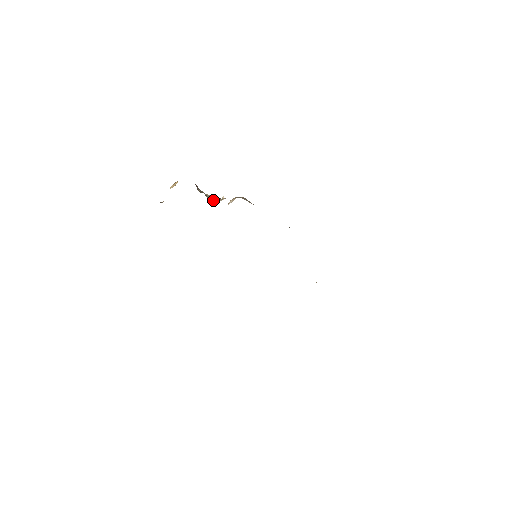
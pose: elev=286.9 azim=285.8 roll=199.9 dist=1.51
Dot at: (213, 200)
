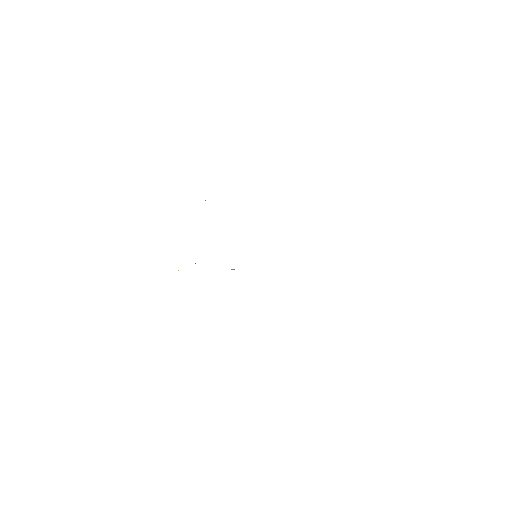
Dot at: occluded
